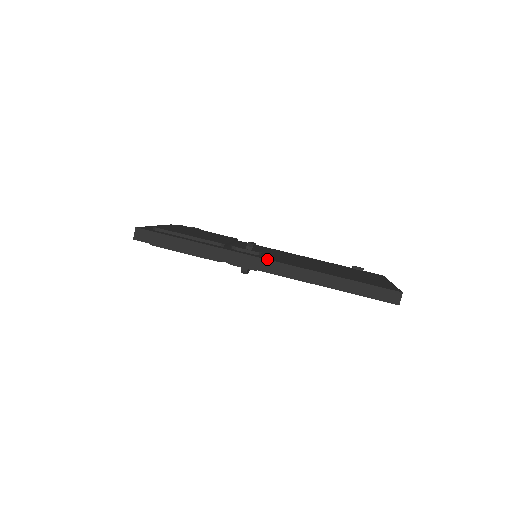
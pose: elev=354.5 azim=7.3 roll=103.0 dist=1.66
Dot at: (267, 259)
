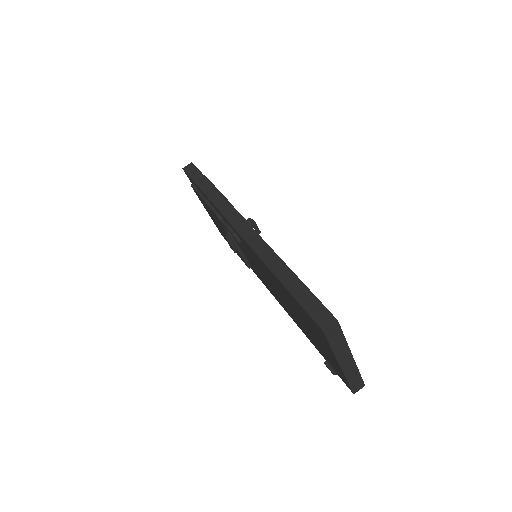
Dot at: (249, 224)
